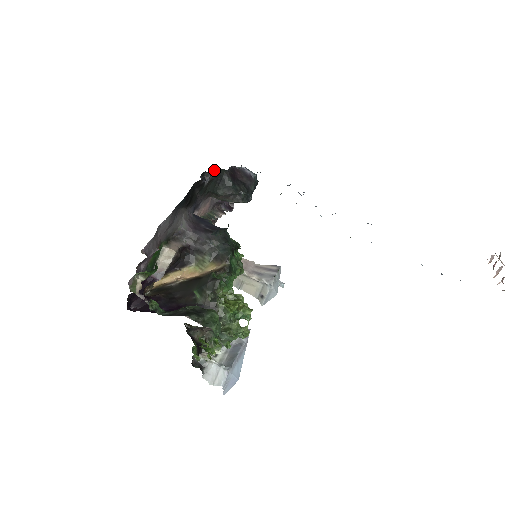
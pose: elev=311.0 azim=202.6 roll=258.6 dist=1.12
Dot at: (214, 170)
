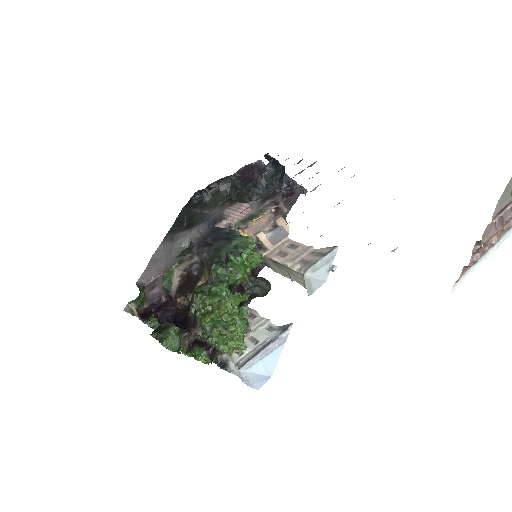
Dot at: (215, 182)
